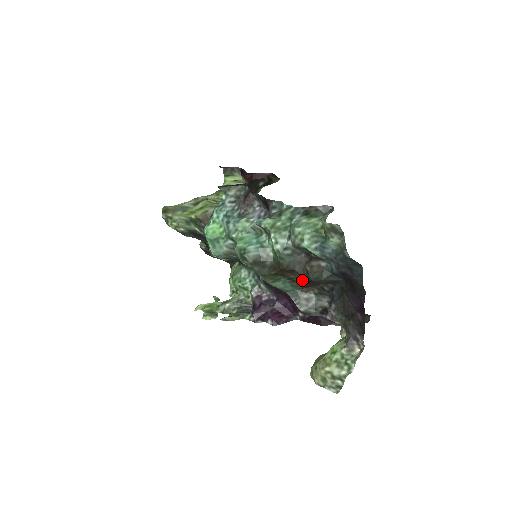
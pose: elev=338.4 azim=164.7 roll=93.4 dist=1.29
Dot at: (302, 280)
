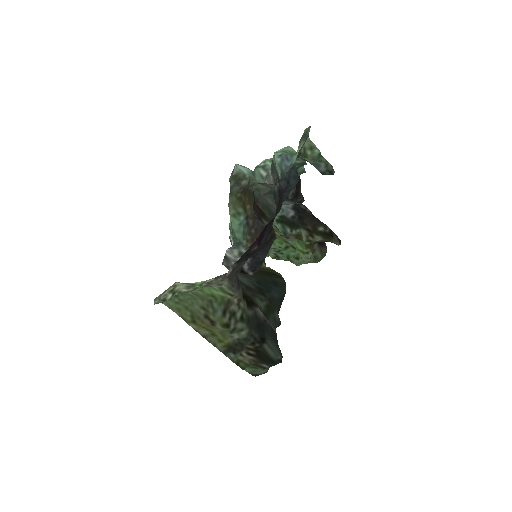
Dot at: (253, 223)
